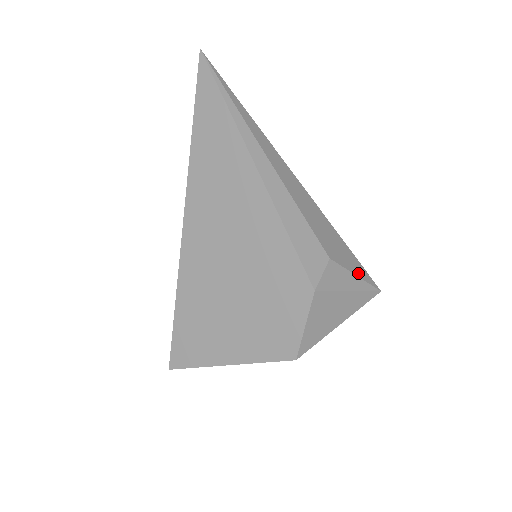
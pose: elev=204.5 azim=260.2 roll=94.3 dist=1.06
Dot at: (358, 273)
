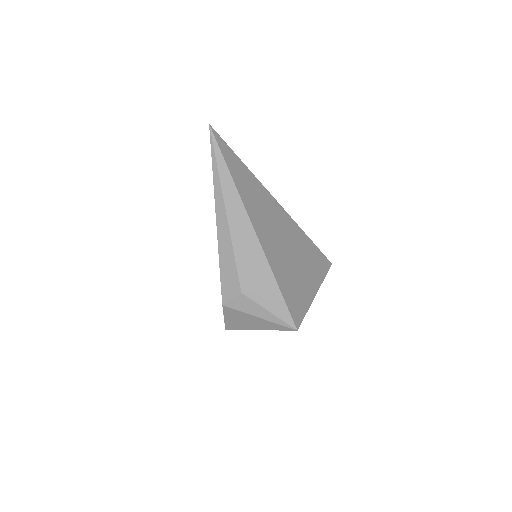
Dot at: (274, 310)
